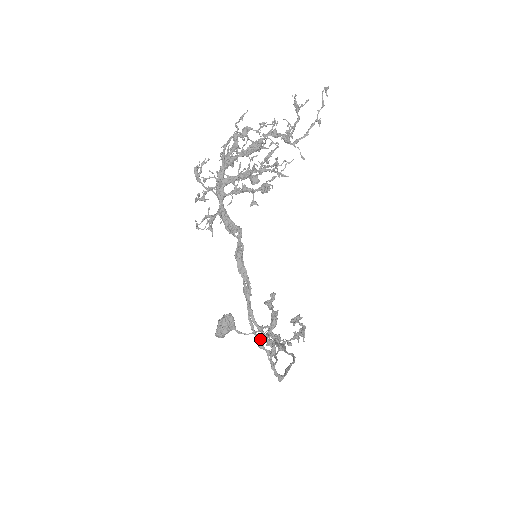
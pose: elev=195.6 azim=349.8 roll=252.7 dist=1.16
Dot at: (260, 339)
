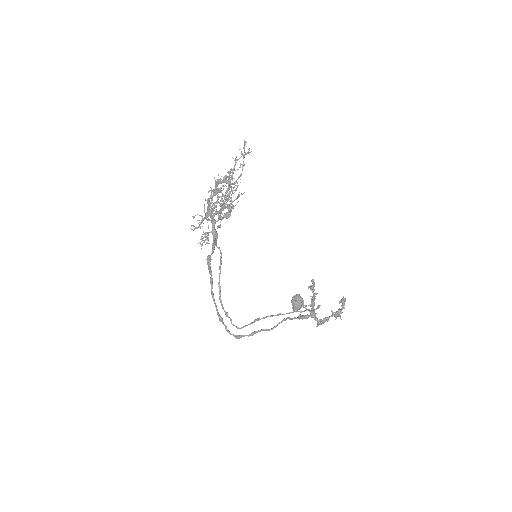
Dot at: (225, 311)
